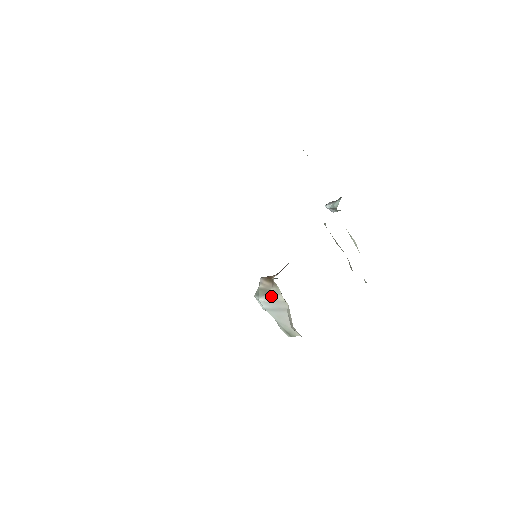
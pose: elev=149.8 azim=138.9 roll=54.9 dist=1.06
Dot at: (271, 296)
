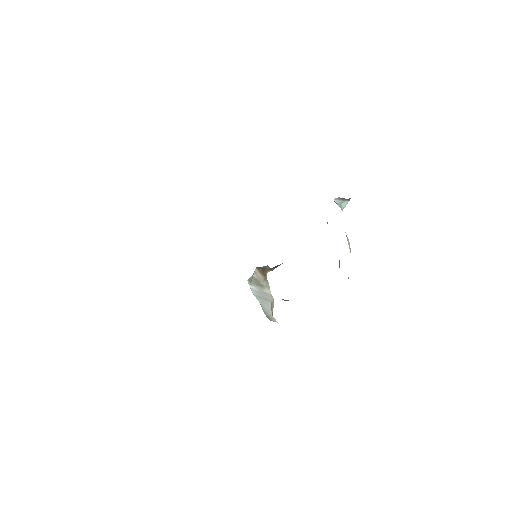
Dot at: (261, 288)
